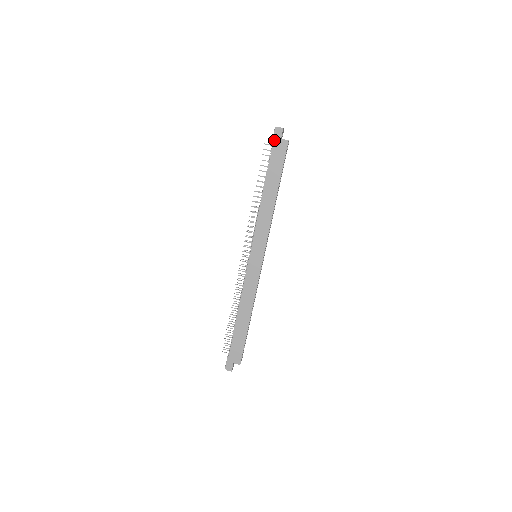
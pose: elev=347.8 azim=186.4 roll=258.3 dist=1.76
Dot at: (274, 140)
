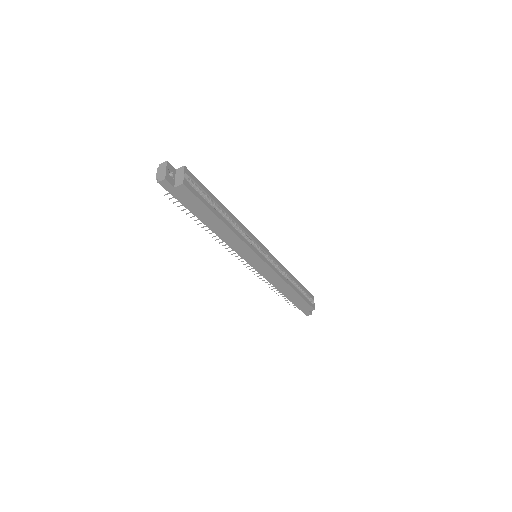
Dot at: occluded
